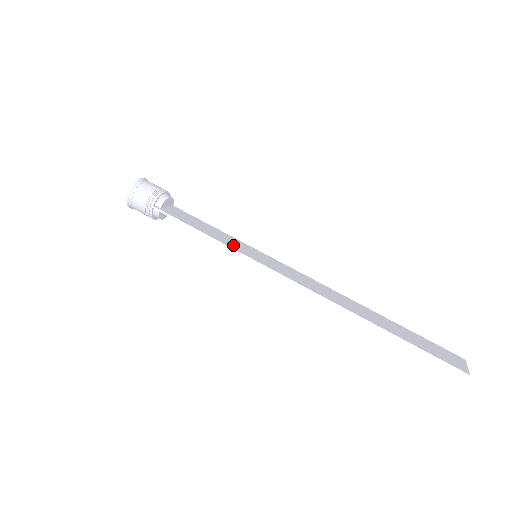
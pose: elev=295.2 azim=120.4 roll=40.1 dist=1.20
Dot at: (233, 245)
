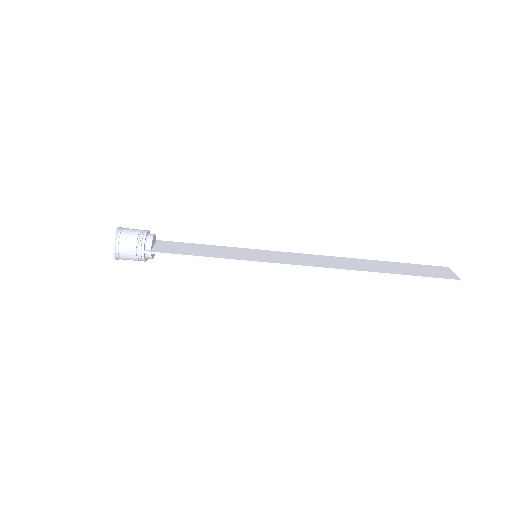
Dot at: (233, 256)
